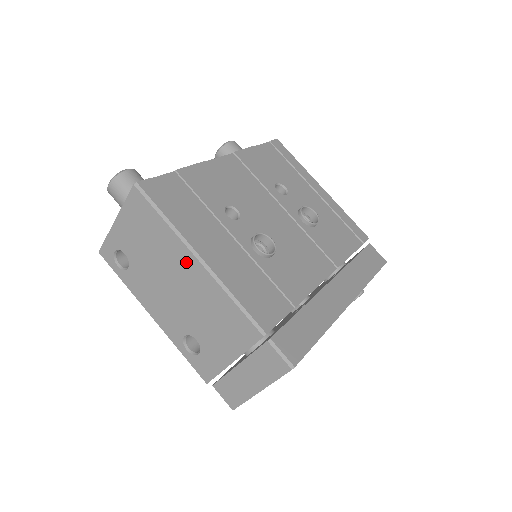
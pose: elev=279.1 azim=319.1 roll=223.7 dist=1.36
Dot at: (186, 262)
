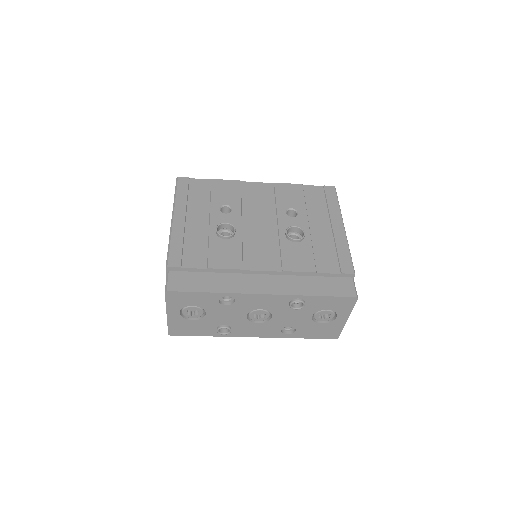
Dot at: occluded
